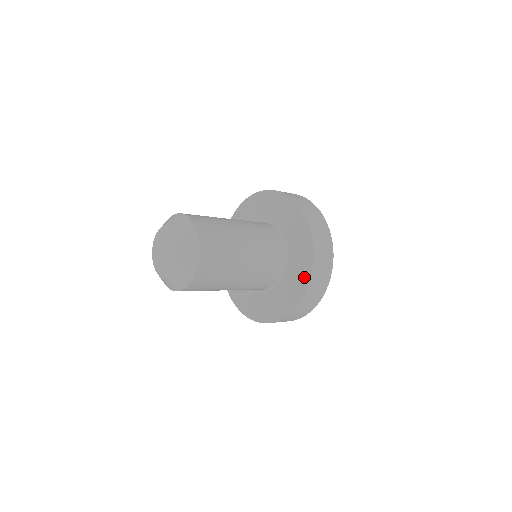
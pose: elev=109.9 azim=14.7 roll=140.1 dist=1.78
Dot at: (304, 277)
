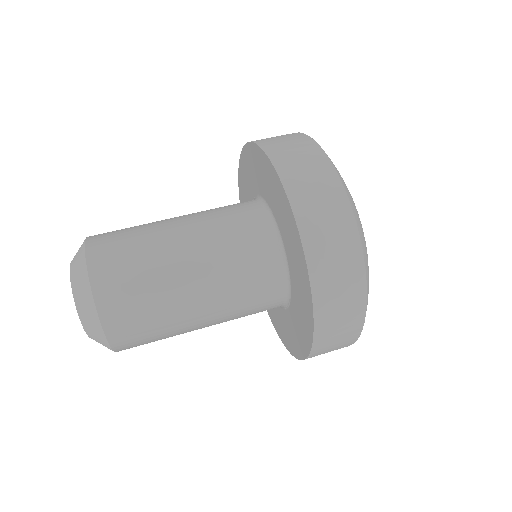
Dot at: (296, 348)
